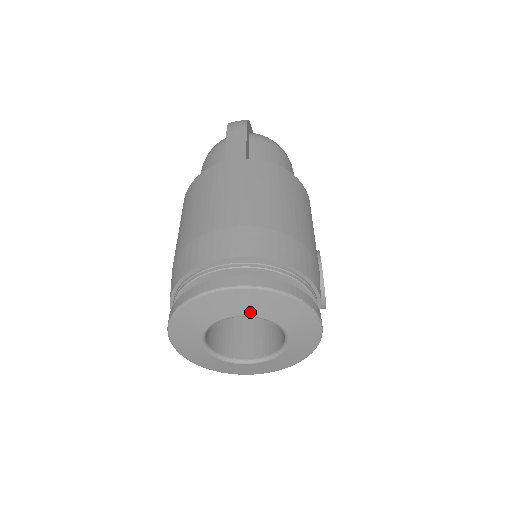
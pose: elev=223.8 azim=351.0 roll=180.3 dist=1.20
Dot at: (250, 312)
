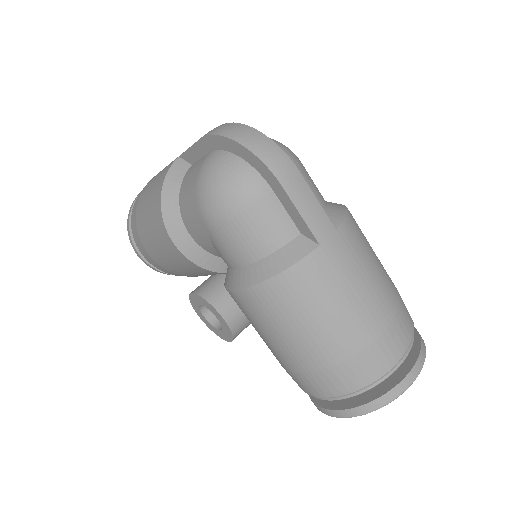
Dot at: occluded
